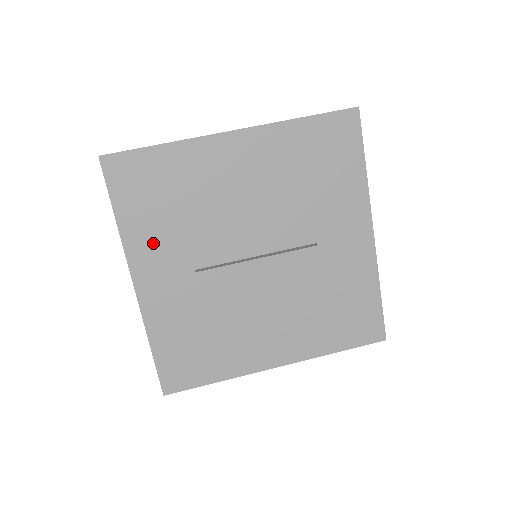
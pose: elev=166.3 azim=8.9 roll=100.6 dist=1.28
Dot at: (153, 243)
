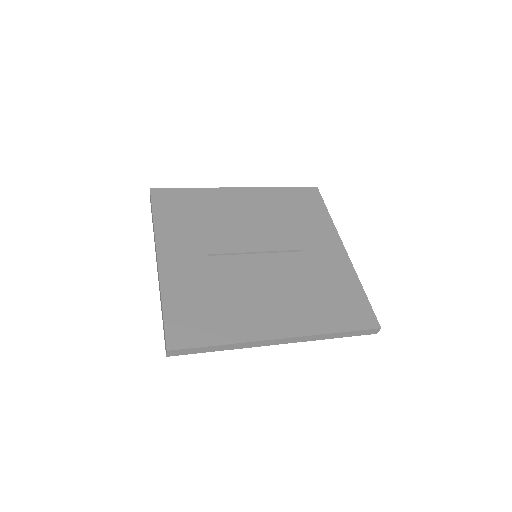
Dot at: (178, 235)
